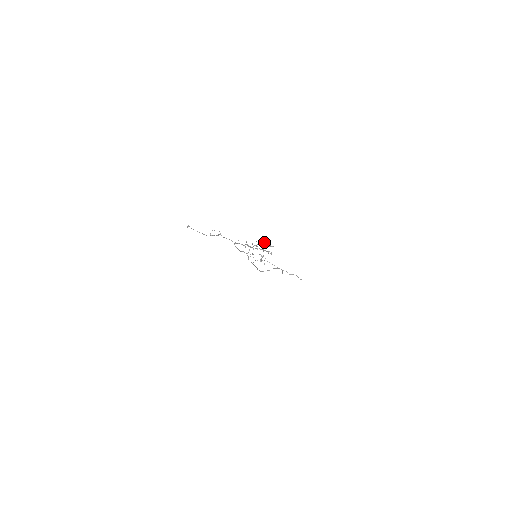
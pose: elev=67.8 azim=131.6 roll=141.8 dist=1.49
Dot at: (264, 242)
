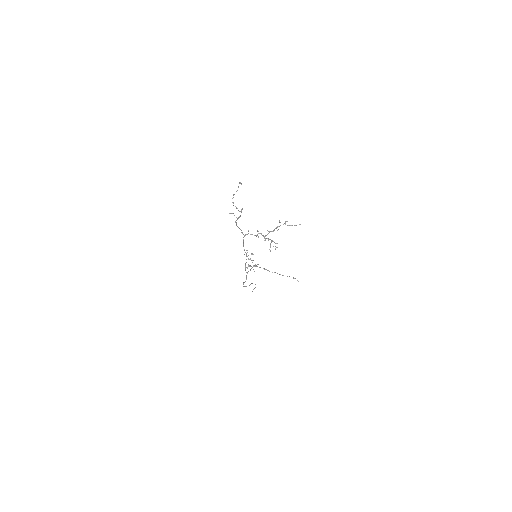
Dot at: (285, 223)
